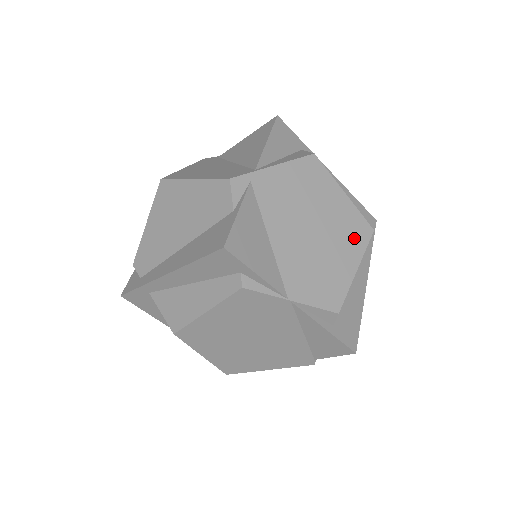
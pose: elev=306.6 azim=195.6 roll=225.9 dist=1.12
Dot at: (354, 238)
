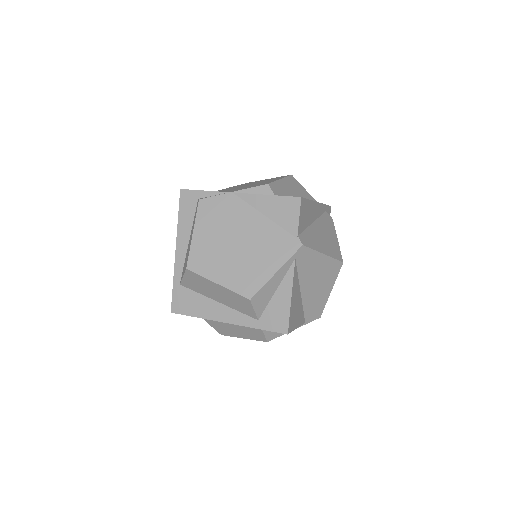
Dot at: occluded
